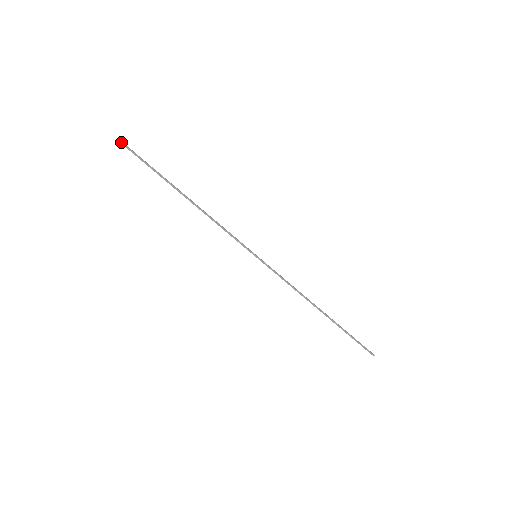
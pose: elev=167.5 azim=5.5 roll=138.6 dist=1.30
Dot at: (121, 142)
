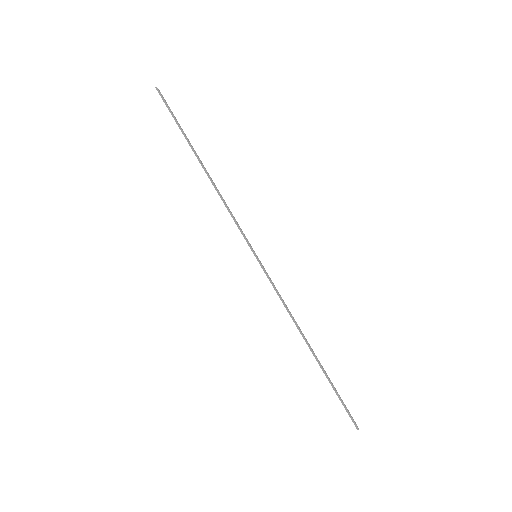
Dot at: (159, 91)
